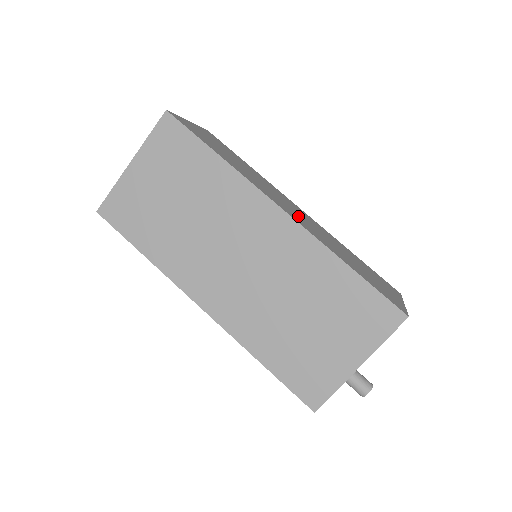
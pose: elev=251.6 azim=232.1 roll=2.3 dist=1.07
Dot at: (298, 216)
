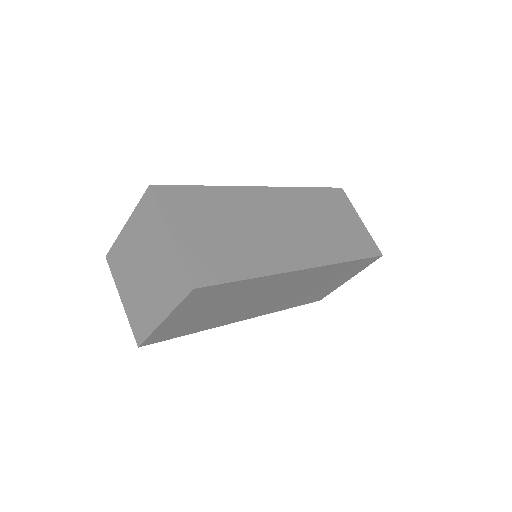
Dot at: (300, 239)
